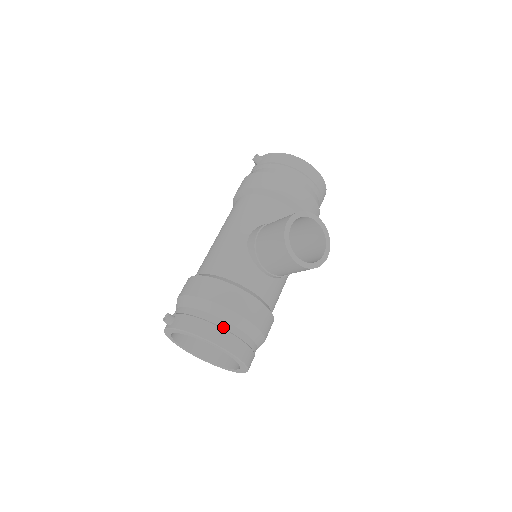
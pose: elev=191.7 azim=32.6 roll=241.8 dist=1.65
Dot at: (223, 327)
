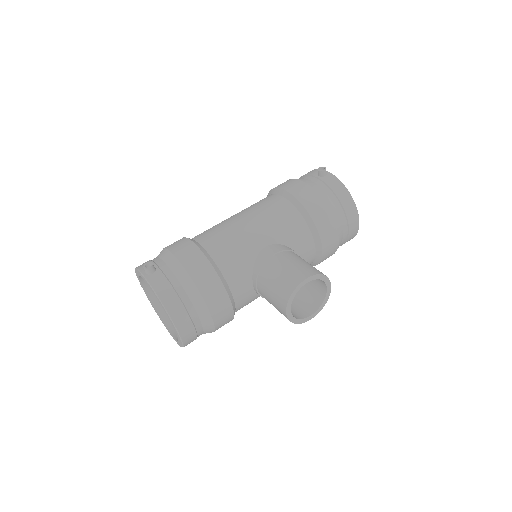
Dot at: (190, 313)
